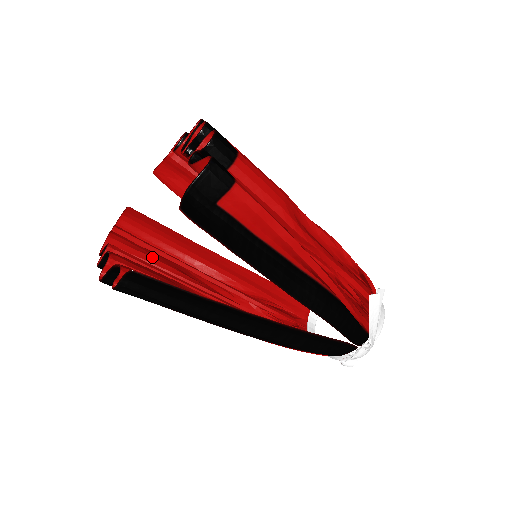
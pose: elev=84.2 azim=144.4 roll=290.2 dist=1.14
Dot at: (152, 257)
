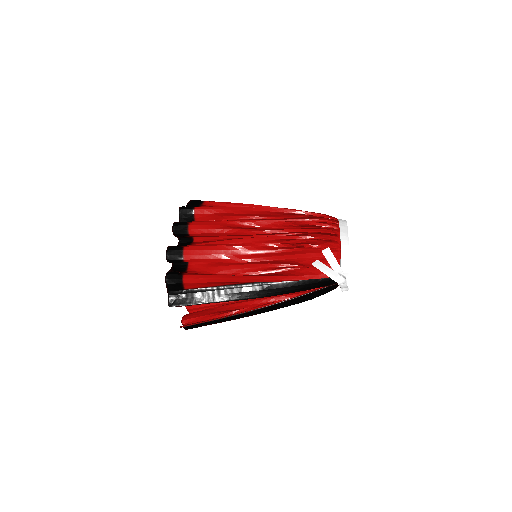
Dot at: occluded
